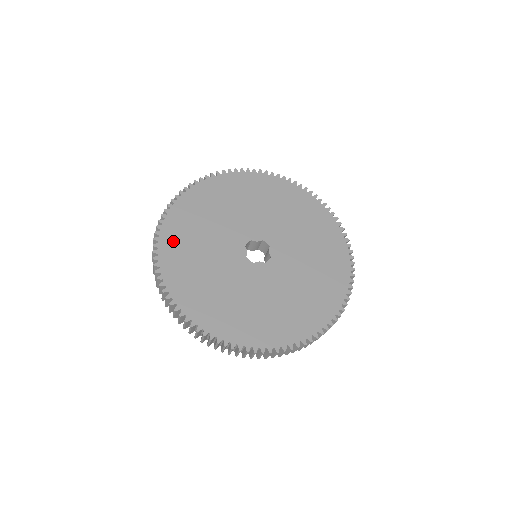
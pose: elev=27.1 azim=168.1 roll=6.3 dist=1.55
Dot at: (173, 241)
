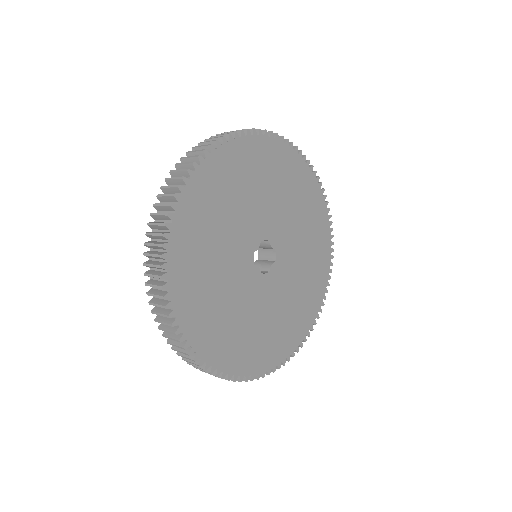
Dot at: (205, 335)
